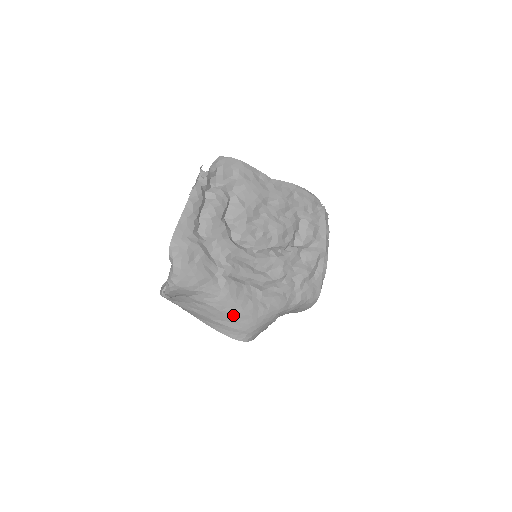
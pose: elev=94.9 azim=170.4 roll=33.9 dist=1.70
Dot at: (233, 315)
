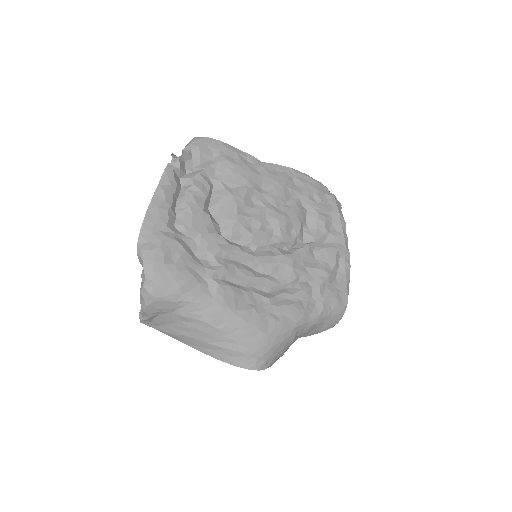
Dot at: (234, 332)
